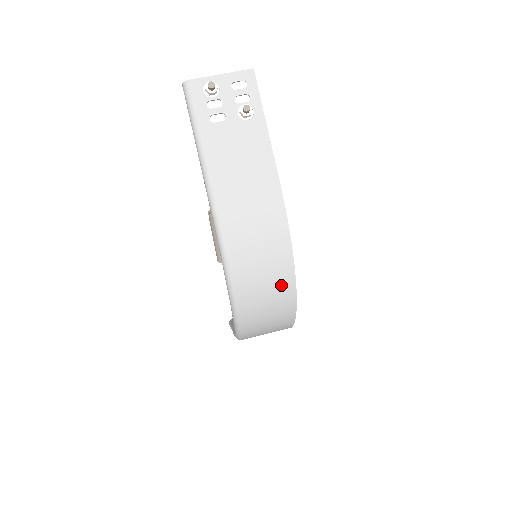
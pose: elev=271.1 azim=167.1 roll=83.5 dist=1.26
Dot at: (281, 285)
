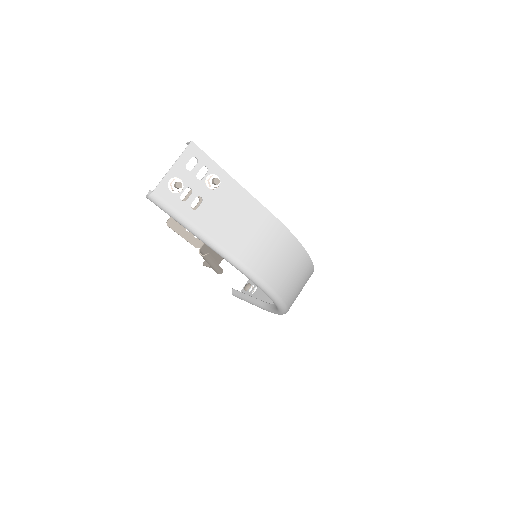
Dot at: (305, 271)
